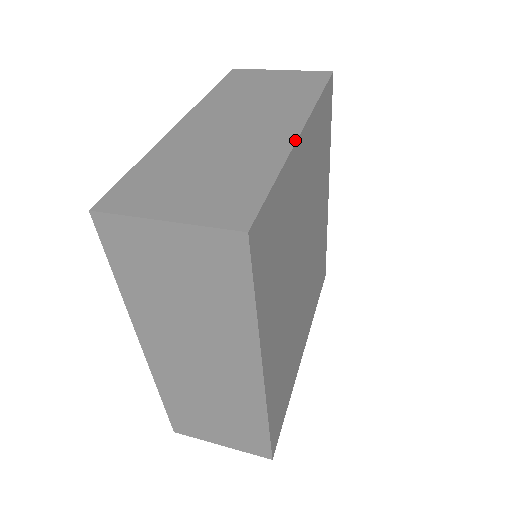
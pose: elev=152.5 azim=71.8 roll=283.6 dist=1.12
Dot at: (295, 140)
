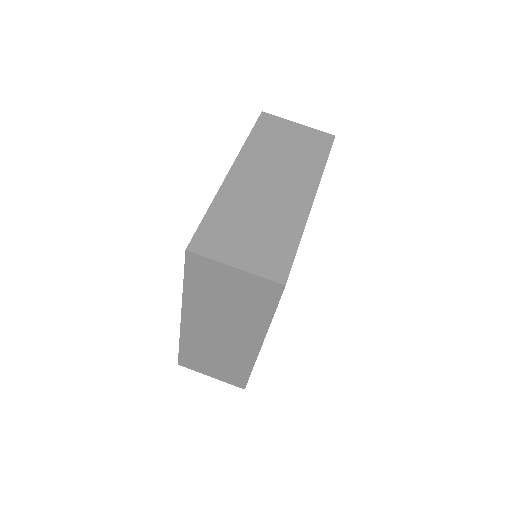
Dot at: (310, 209)
